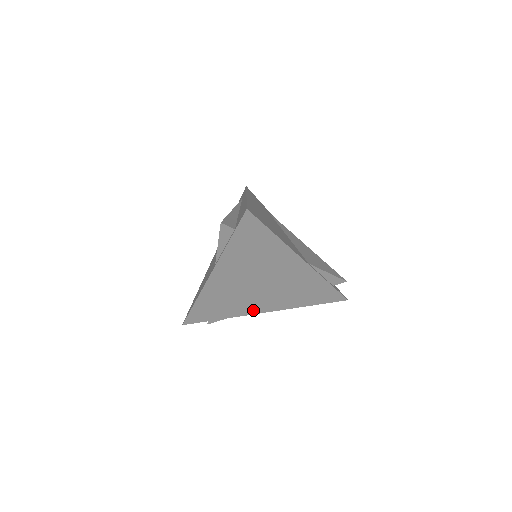
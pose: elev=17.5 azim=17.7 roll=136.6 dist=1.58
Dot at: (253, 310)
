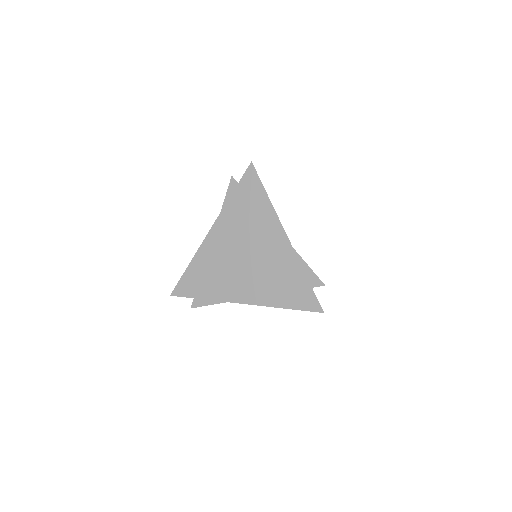
Dot at: (233, 296)
